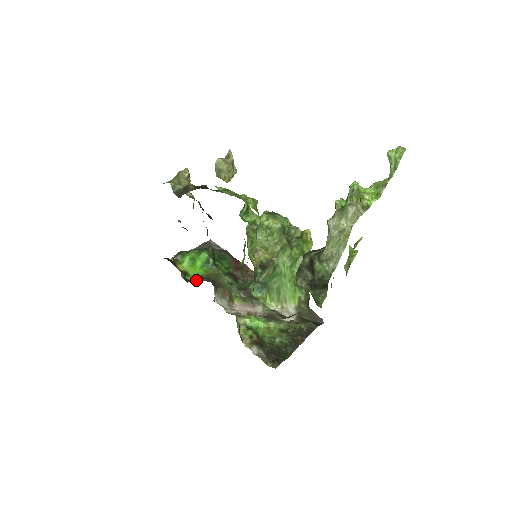
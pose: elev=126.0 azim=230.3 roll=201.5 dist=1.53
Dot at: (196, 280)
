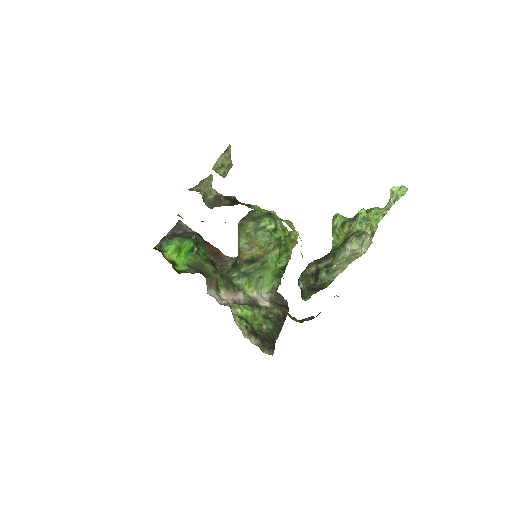
Dot at: (185, 270)
